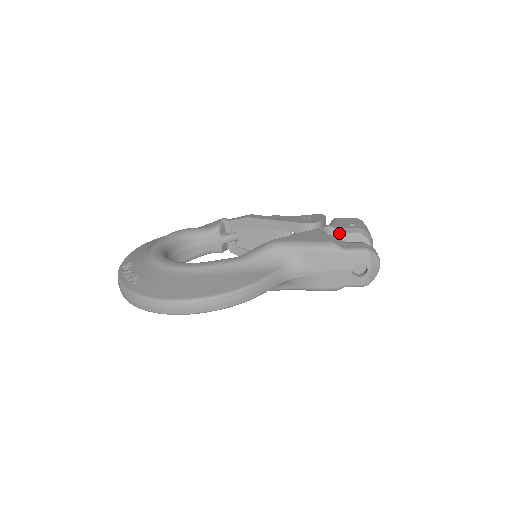
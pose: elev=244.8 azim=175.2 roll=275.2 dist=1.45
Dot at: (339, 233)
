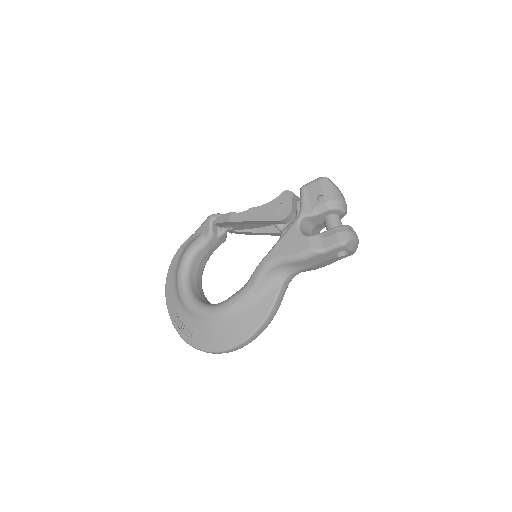
Dot at: (312, 217)
